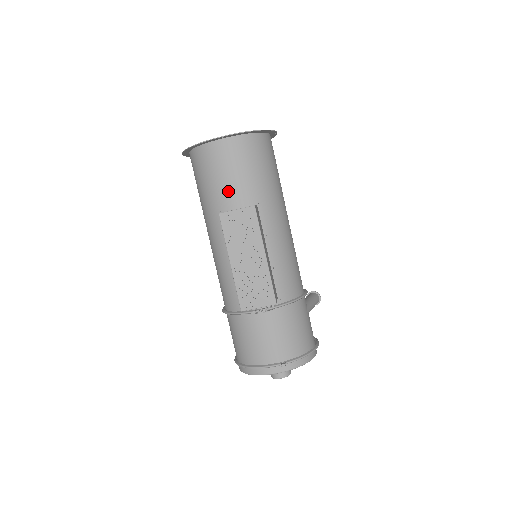
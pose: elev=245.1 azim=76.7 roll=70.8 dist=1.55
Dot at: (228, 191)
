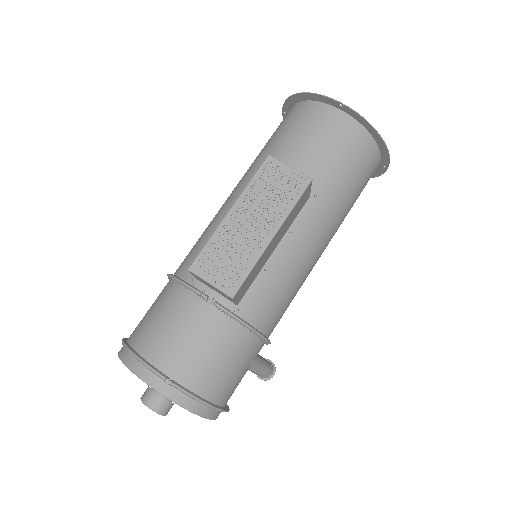
Dot at: (296, 157)
